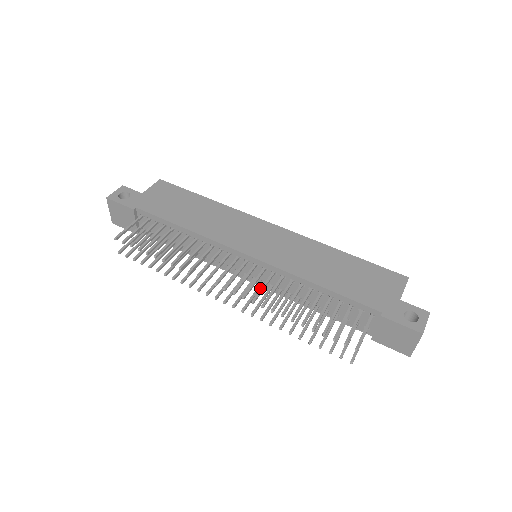
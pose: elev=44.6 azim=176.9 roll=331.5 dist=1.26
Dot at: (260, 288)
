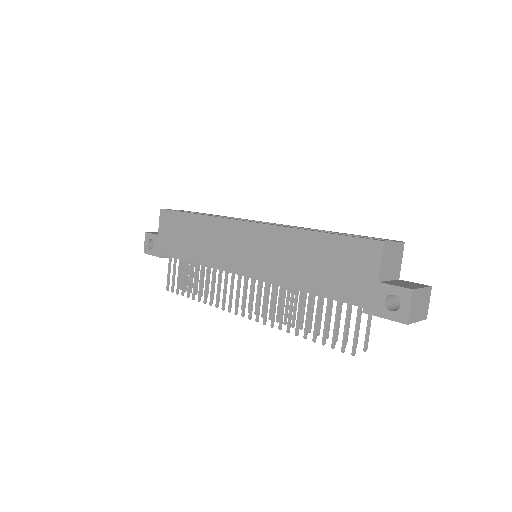
Dot at: occluded
